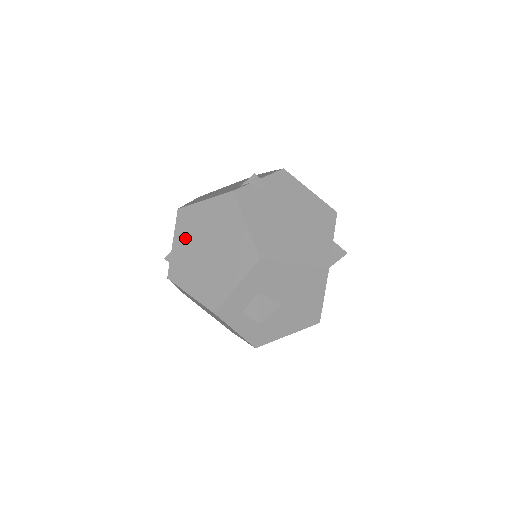
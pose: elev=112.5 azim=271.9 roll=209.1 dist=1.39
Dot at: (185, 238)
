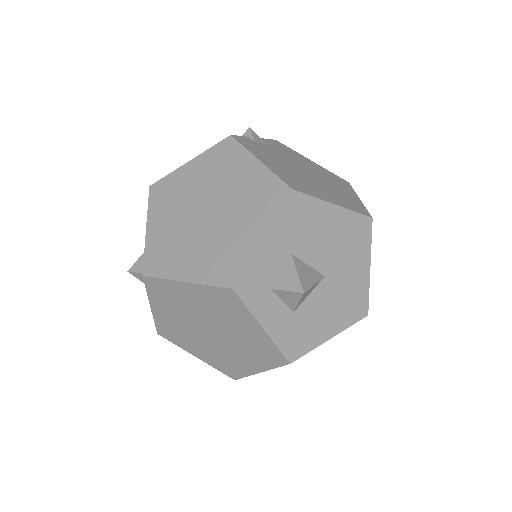
Dot at: (166, 214)
